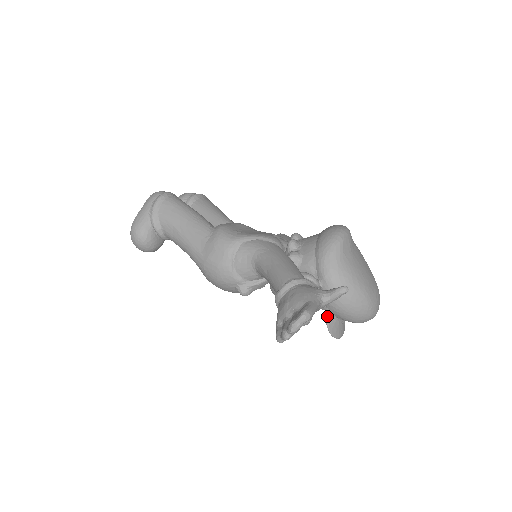
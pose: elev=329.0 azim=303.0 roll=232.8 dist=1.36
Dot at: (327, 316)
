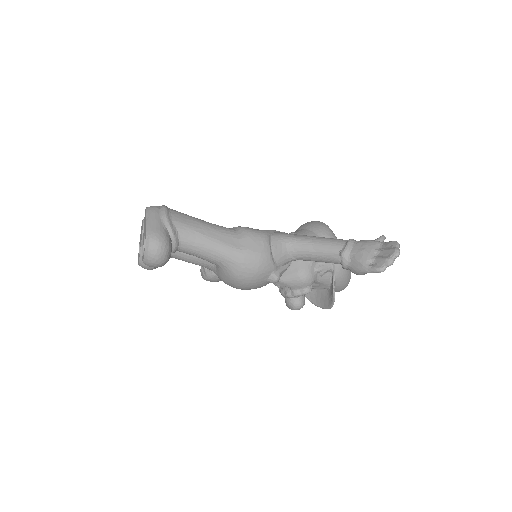
Dot at: (334, 284)
